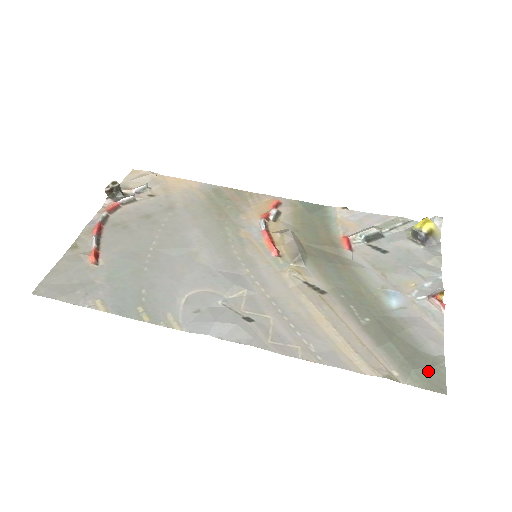
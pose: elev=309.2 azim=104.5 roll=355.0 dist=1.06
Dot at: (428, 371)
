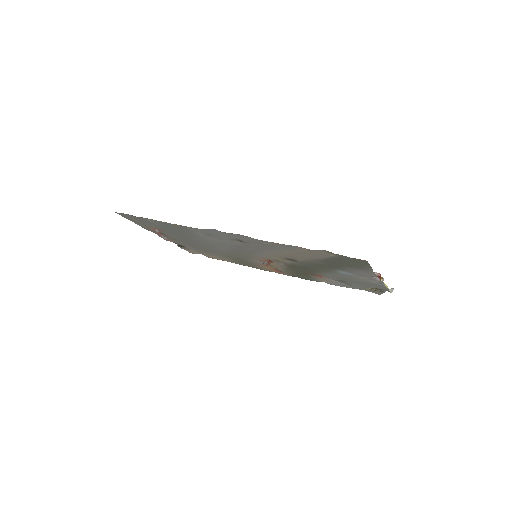
Dot at: (357, 262)
